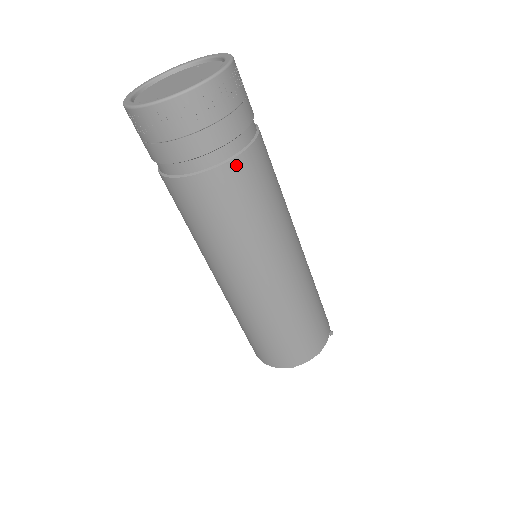
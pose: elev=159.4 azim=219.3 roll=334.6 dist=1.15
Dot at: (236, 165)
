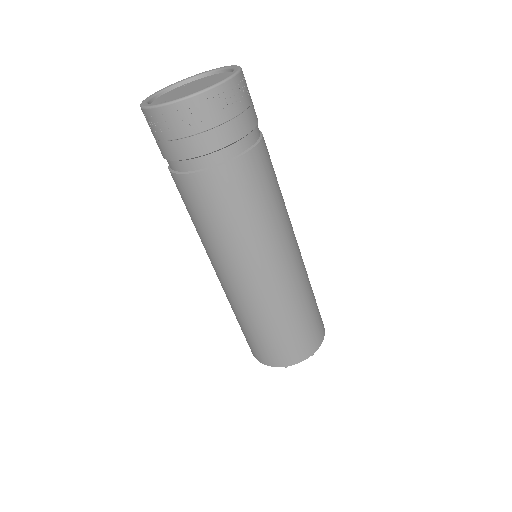
Dot at: (263, 146)
